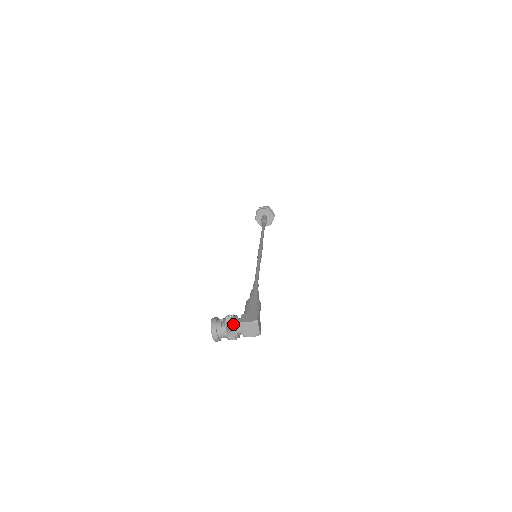
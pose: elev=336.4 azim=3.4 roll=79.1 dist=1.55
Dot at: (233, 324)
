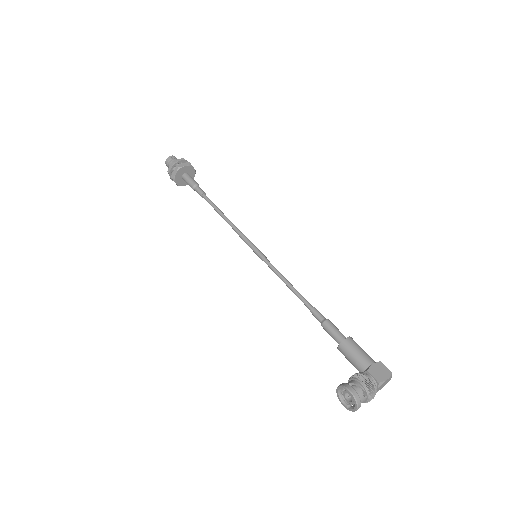
Dot at: (375, 388)
